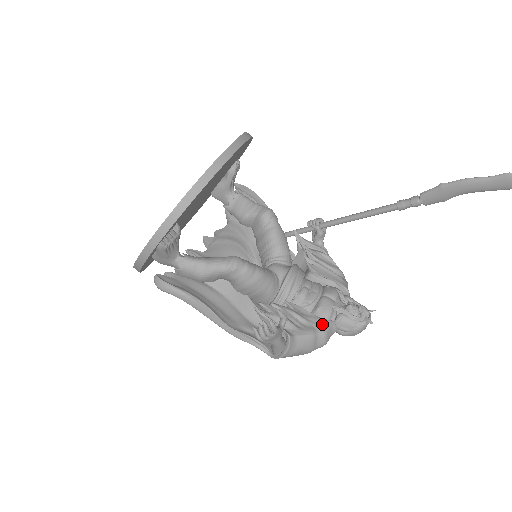
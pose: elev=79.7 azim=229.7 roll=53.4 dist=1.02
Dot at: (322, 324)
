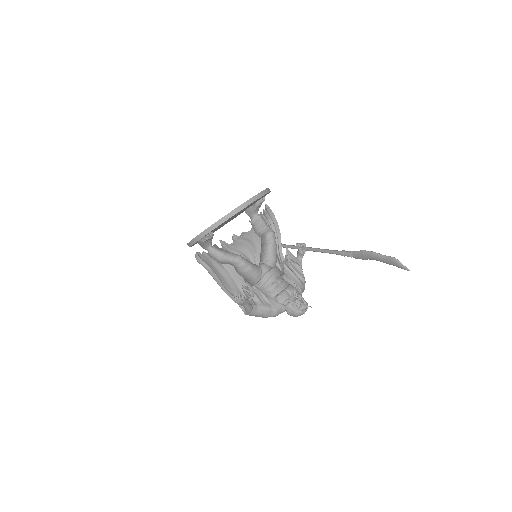
Dot at: (277, 305)
